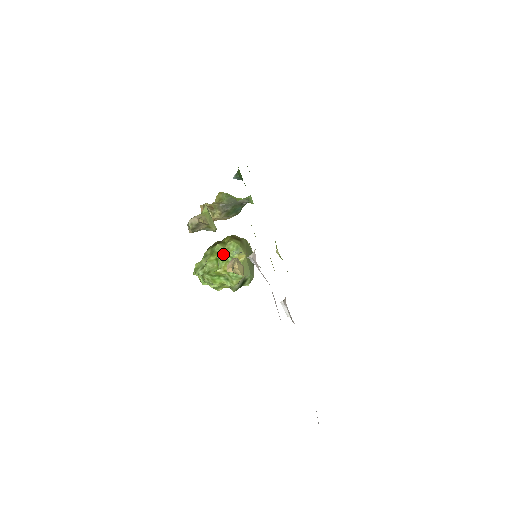
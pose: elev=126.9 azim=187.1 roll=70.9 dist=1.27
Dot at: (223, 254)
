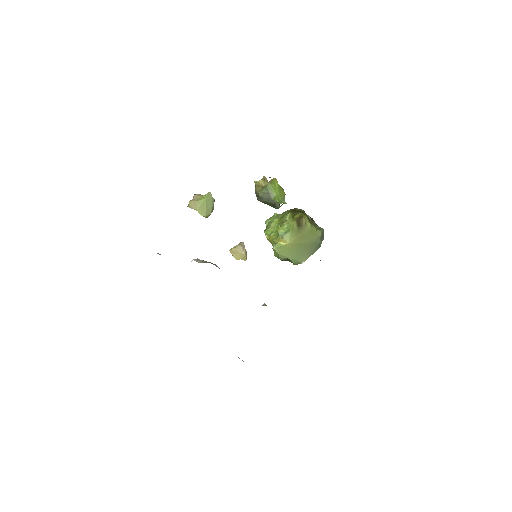
Dot at: (280, 226)
